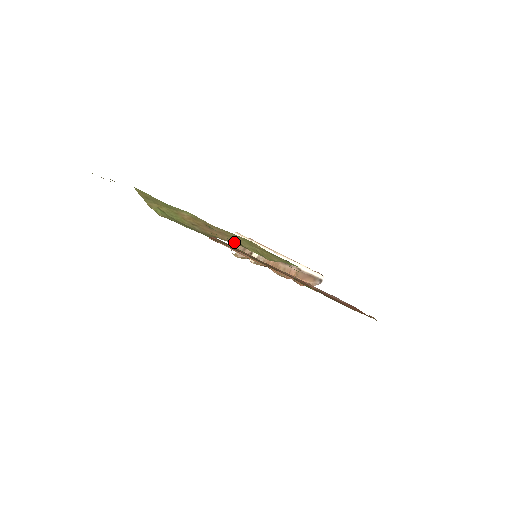
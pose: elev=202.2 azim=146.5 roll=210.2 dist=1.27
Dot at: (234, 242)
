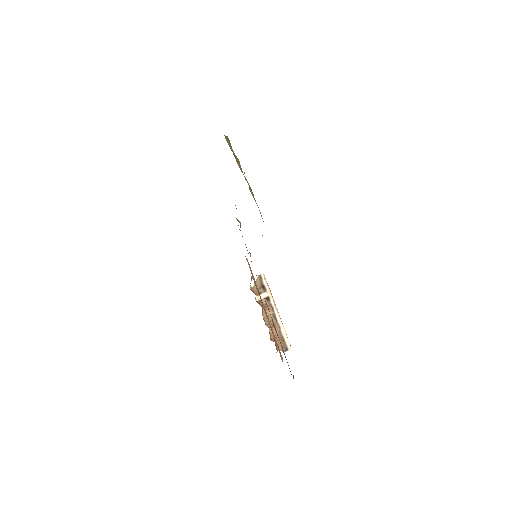
Dot at: occluded
